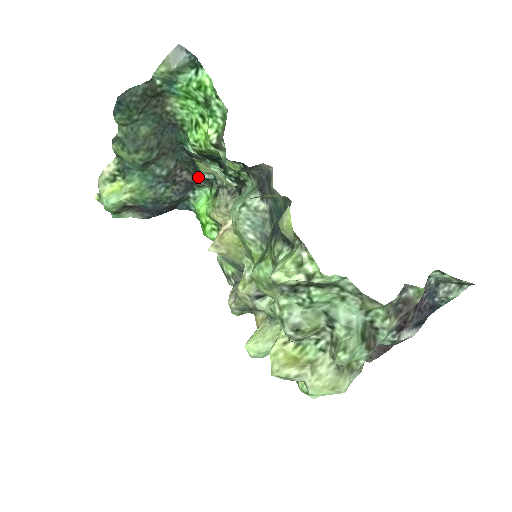
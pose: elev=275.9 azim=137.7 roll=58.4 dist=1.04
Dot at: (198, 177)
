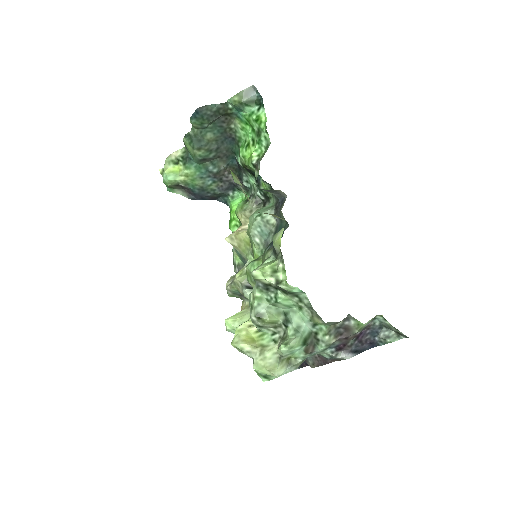
Dot at: (240, 182)
